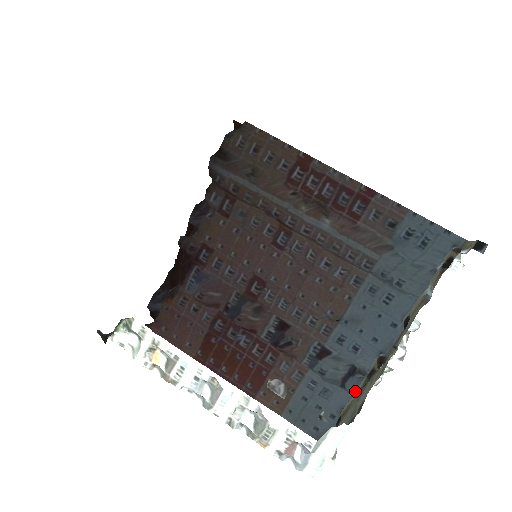
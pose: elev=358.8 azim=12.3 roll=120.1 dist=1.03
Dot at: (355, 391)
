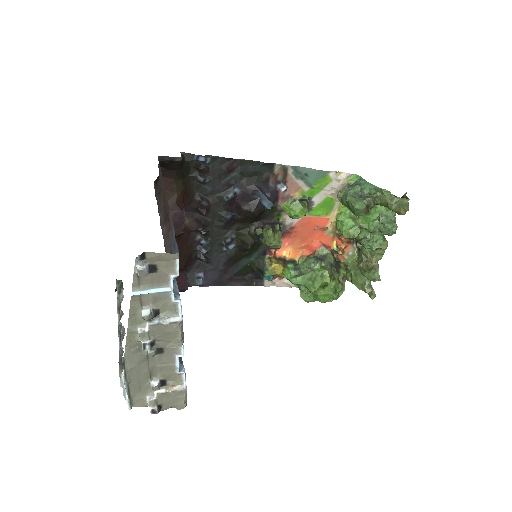
Dot at: (178, 367)
